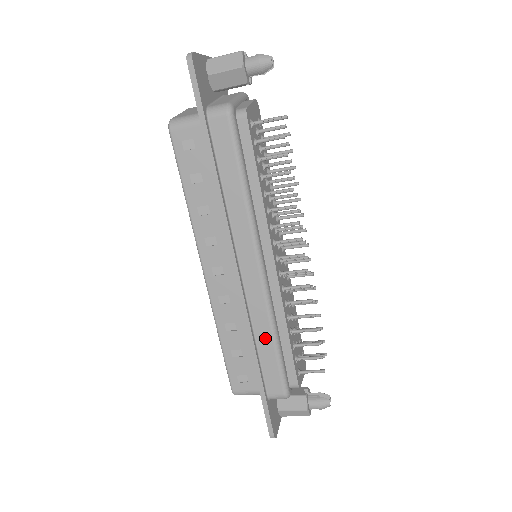
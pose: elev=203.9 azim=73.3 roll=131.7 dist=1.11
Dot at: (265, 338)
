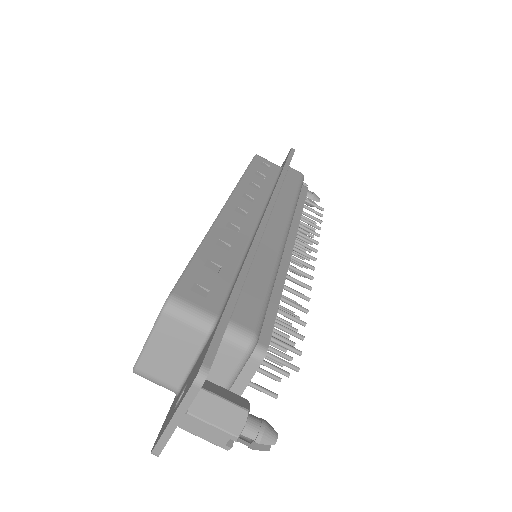
Dot at: (263, 270)
